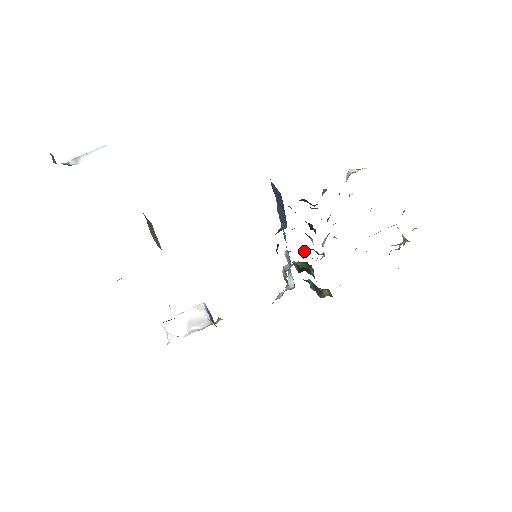
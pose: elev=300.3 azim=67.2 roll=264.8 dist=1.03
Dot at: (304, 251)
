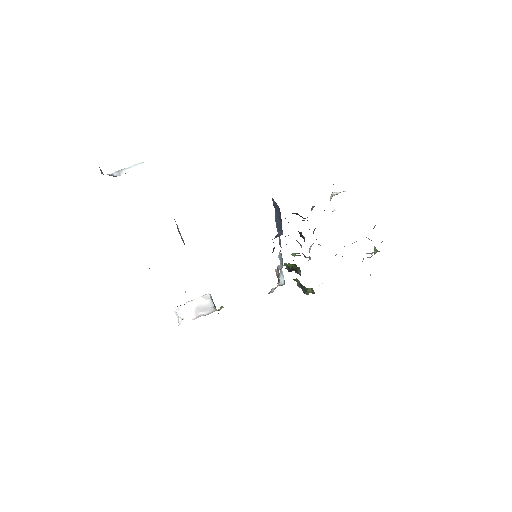
Dot at: (294, 254)
